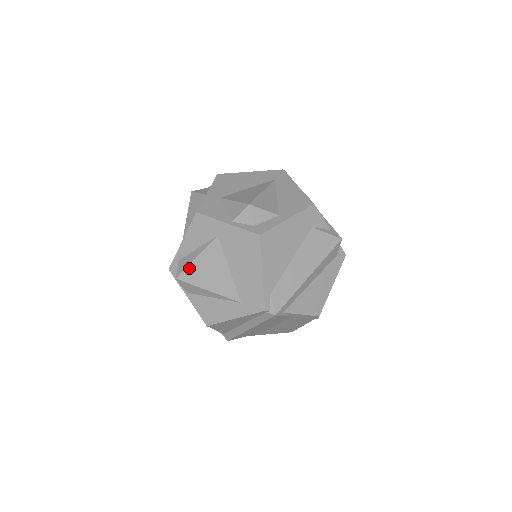
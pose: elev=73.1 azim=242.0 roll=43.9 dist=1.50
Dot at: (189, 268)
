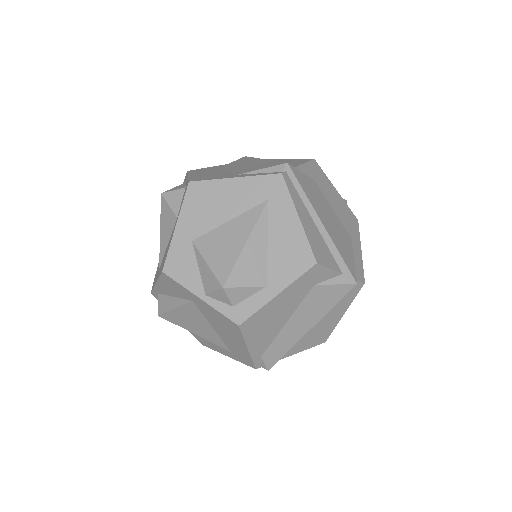
Dot at: (169, 313)
